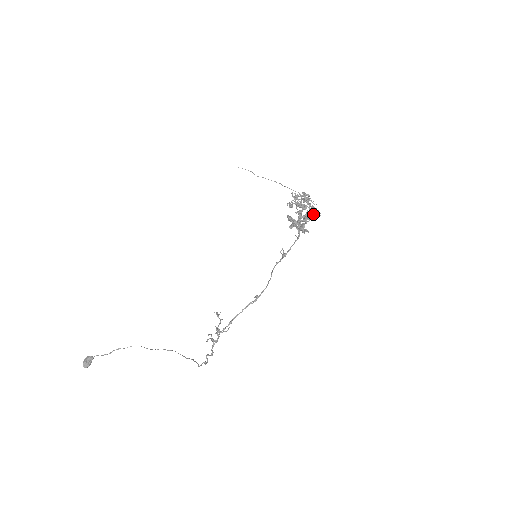
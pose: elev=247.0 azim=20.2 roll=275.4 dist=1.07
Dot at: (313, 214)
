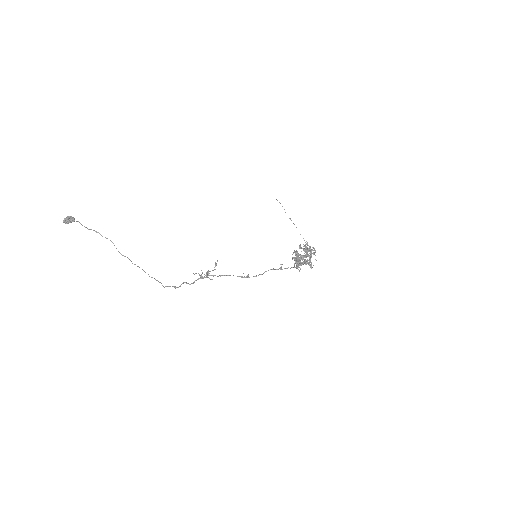
Dot at: occluded
